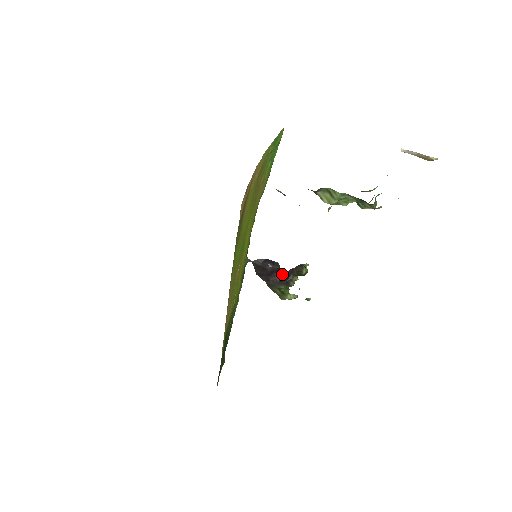
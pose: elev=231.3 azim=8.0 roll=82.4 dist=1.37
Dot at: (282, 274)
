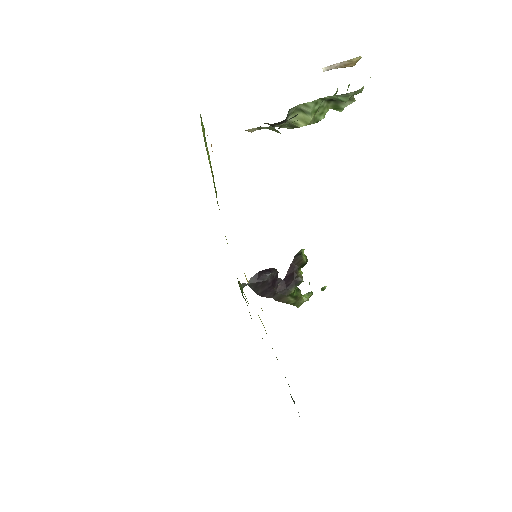
Dot at: (284, 278)
